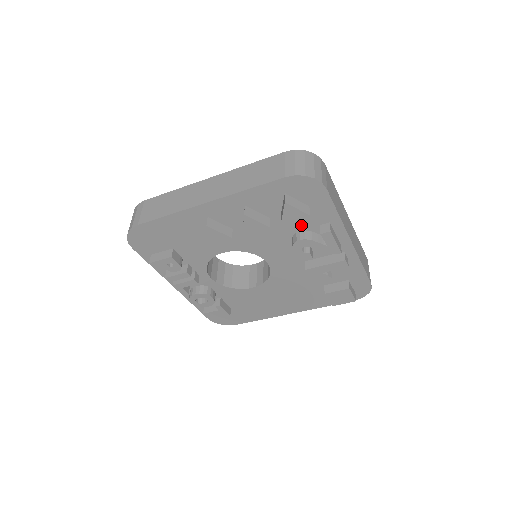
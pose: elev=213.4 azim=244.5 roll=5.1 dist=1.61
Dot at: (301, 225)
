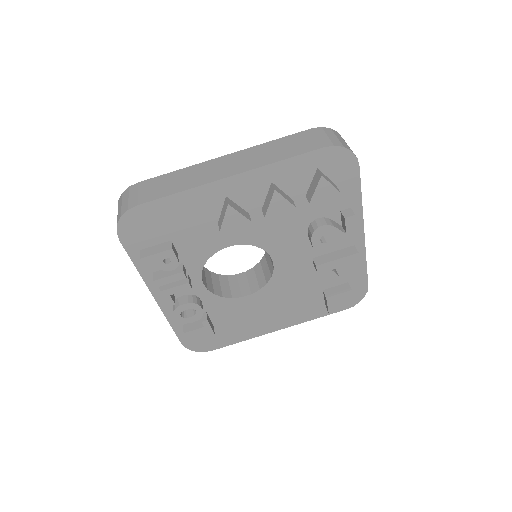
Dot at: (322, 210)
